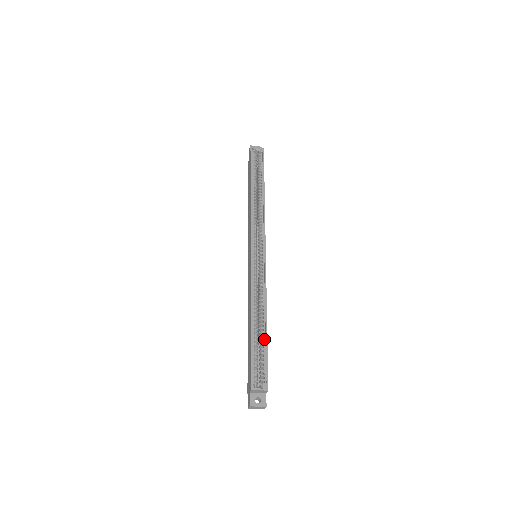
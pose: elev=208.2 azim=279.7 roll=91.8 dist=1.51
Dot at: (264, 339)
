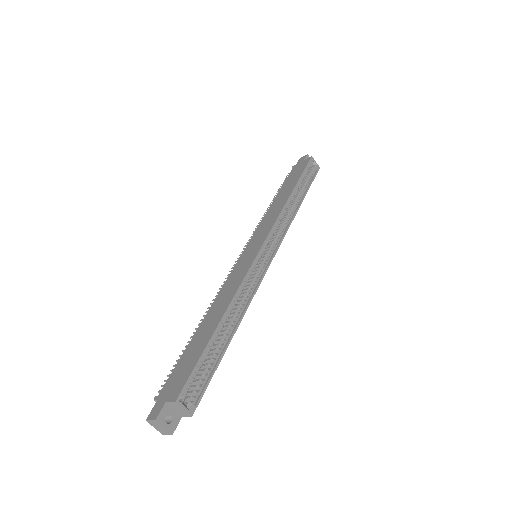
Dot at: (221, 350)
